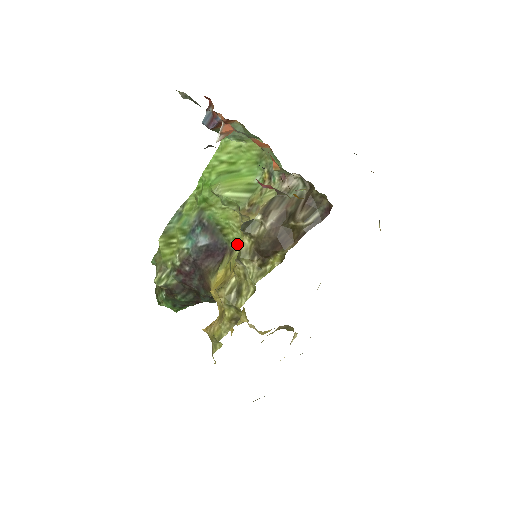
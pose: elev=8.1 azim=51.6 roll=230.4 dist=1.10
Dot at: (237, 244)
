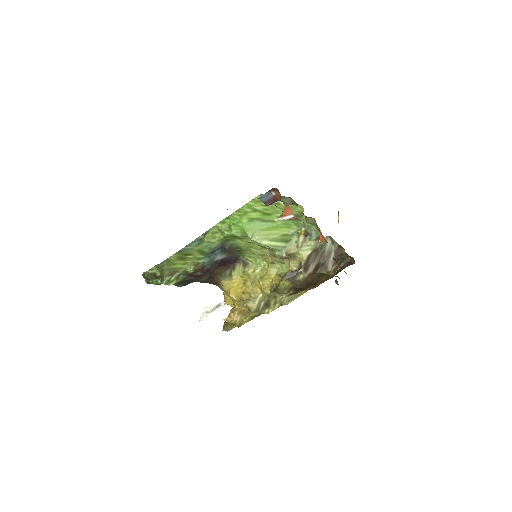
Dot at: (254, 261)
